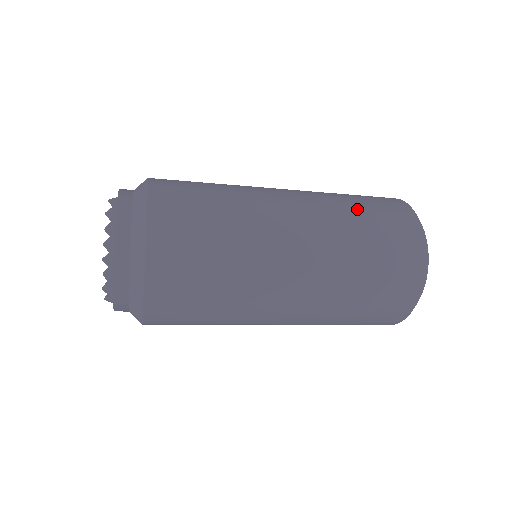
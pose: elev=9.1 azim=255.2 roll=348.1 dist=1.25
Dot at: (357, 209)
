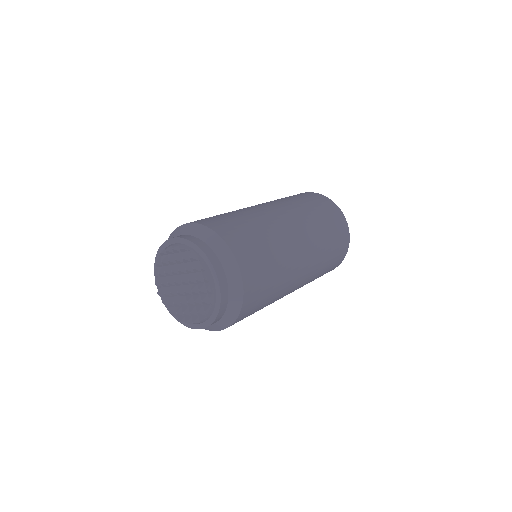
Dot at: (307, 205)
